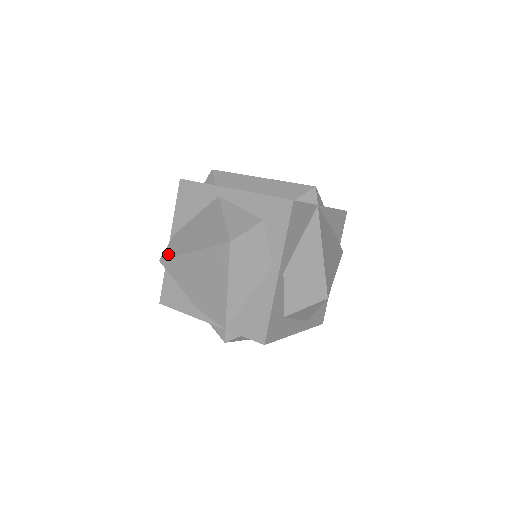
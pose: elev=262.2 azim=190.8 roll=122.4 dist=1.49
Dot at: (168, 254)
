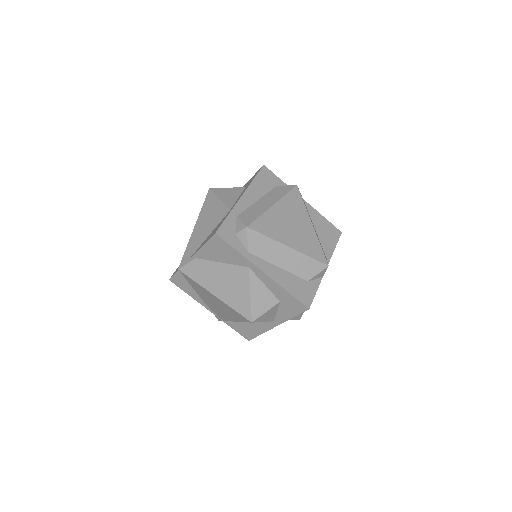
Dot at: (189, 273)
